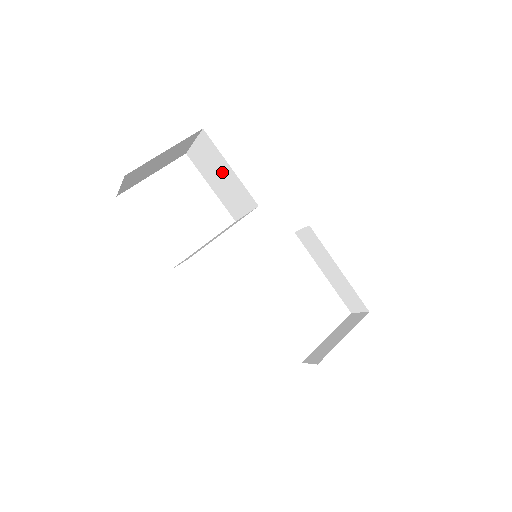
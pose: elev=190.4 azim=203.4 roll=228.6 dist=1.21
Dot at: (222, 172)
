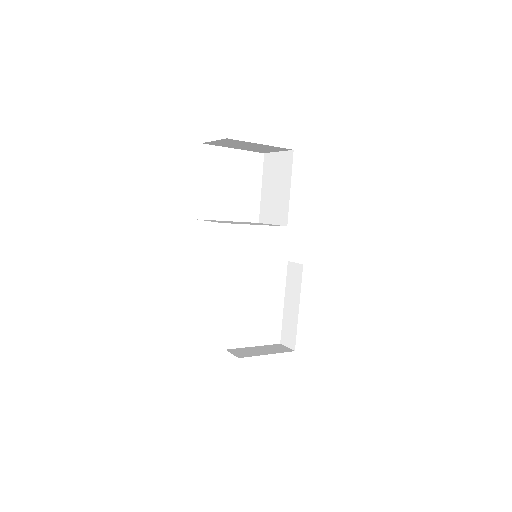
Dot at: (281, 186)
